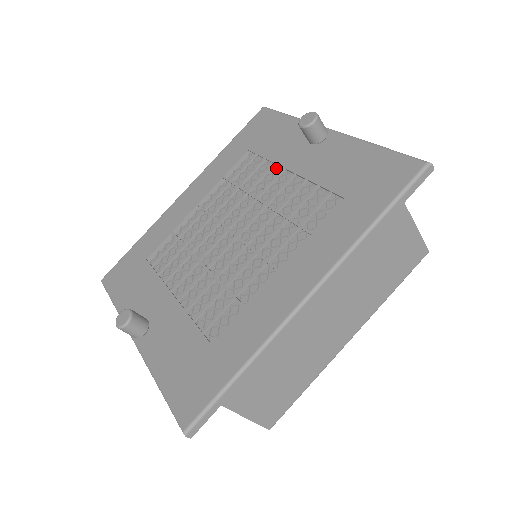
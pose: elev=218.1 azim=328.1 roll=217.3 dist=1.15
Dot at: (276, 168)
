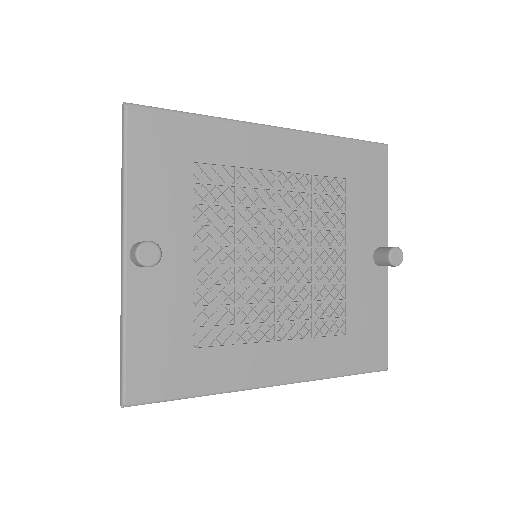
Dot at: (340, 224)
